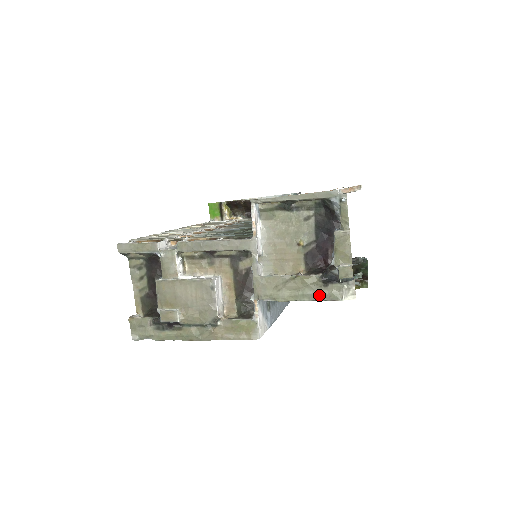
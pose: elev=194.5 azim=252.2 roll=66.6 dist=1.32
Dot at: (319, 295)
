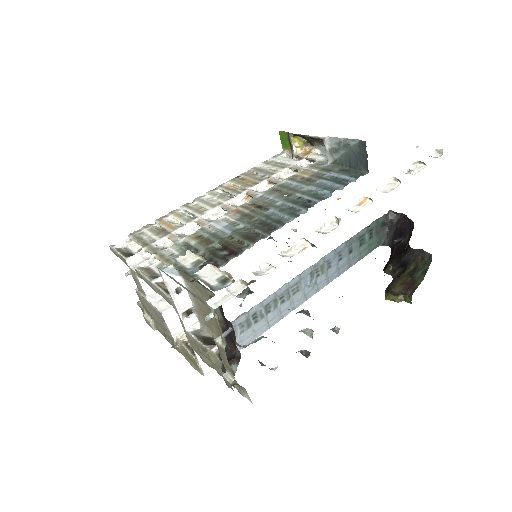
Dot at: occluded
